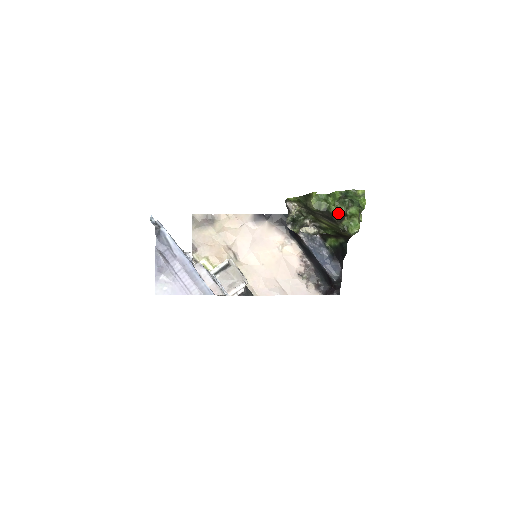
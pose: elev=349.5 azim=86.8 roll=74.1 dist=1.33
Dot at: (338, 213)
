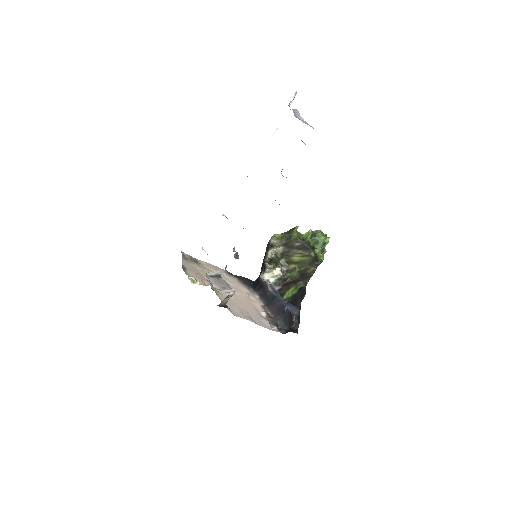
Dot at: (312, 243)
